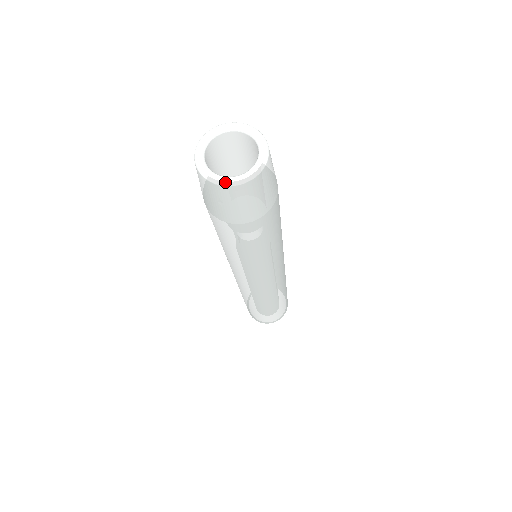
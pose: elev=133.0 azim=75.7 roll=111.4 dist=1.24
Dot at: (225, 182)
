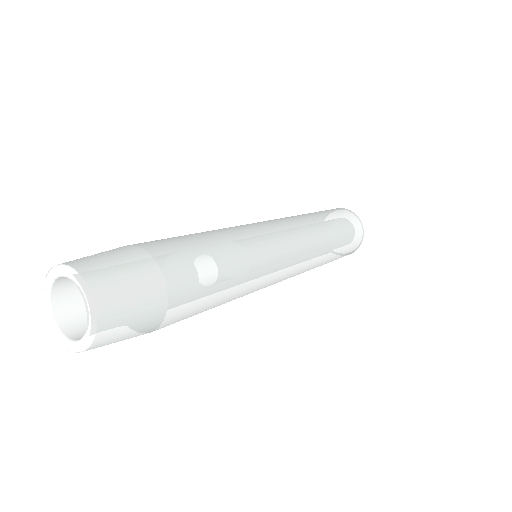
Dot at: (61, 344)
